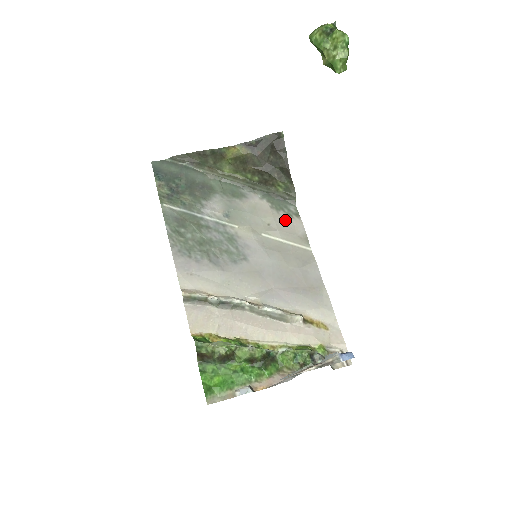
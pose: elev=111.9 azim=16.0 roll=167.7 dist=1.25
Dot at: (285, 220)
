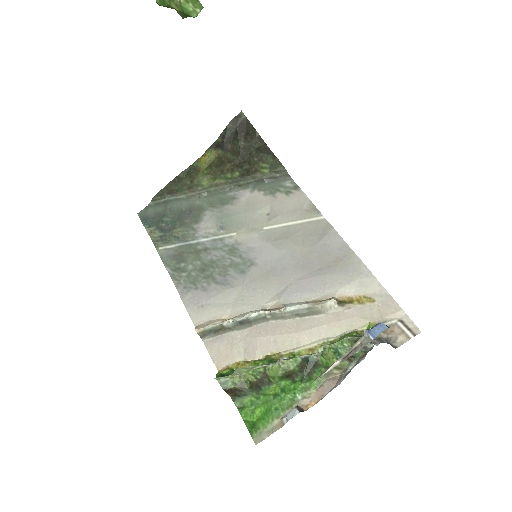
Dot at: (284, 200)
